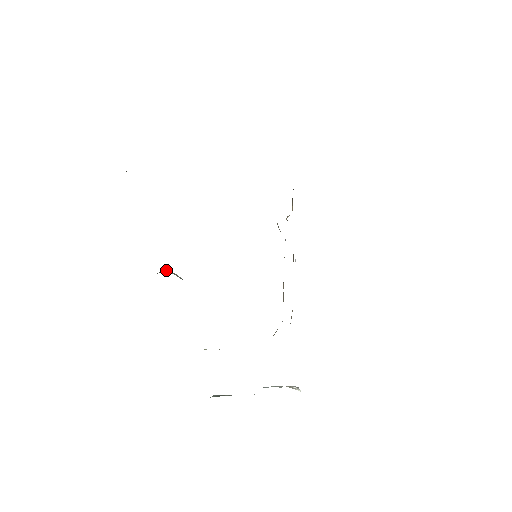
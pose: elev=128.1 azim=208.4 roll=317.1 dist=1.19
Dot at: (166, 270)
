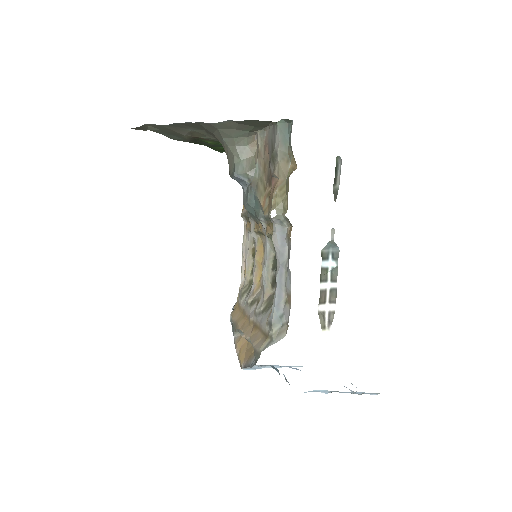
Dot at: (254, 143)
